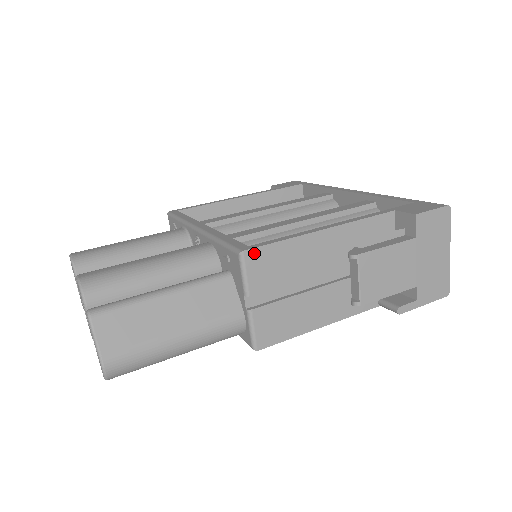
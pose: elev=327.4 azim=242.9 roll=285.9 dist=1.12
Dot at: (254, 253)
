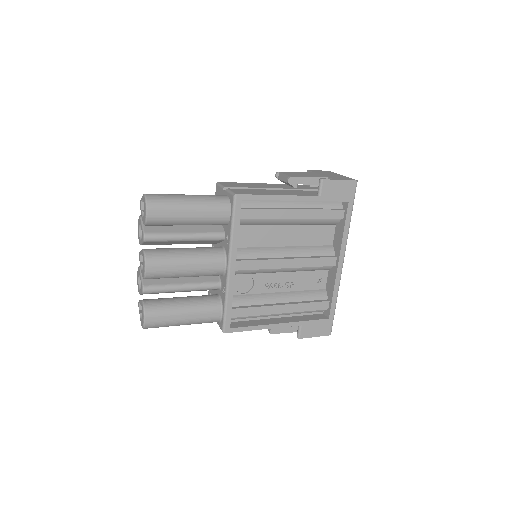
Dot at: (224, 183)
